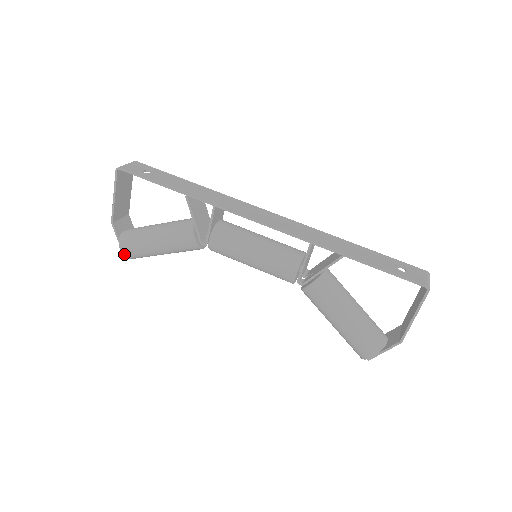
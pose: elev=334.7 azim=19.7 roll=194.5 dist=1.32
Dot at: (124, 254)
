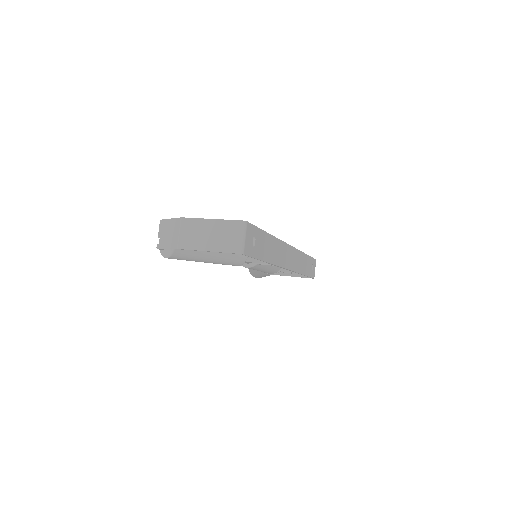
Dot at: (165, 257)
